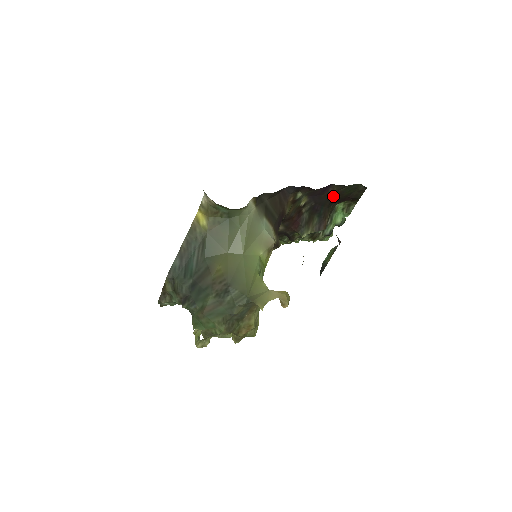
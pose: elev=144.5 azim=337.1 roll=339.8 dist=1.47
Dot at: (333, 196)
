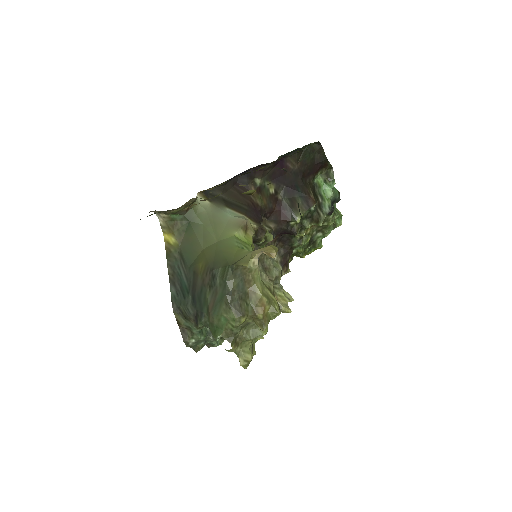
Dot at: (298, 170)
